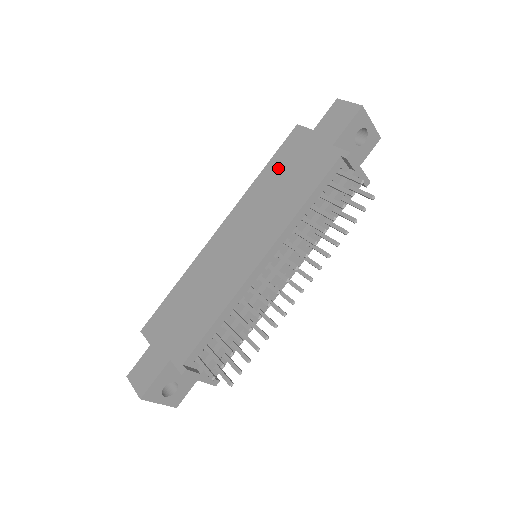
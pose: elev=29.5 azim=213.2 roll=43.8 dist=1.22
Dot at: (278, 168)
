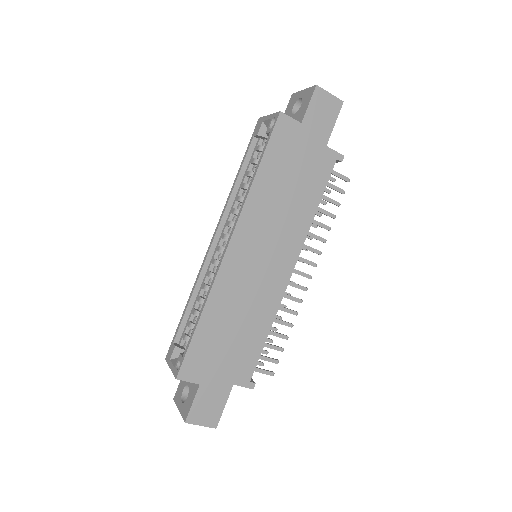
Dot at: (277, 169)
